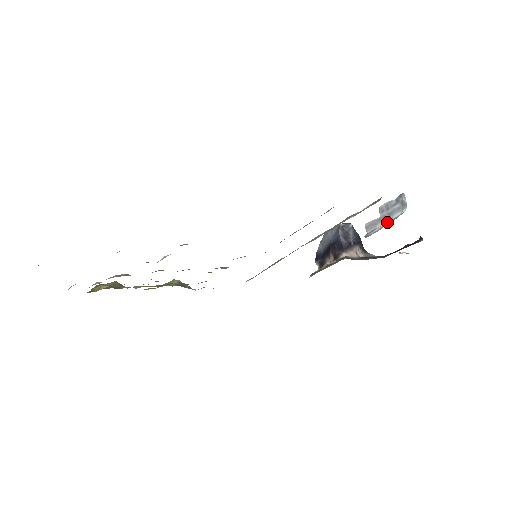
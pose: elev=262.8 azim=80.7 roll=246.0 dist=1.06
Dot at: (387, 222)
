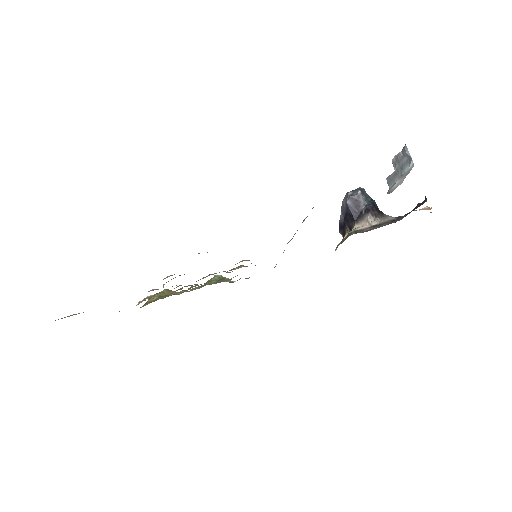
Dot at: (401, 177)
